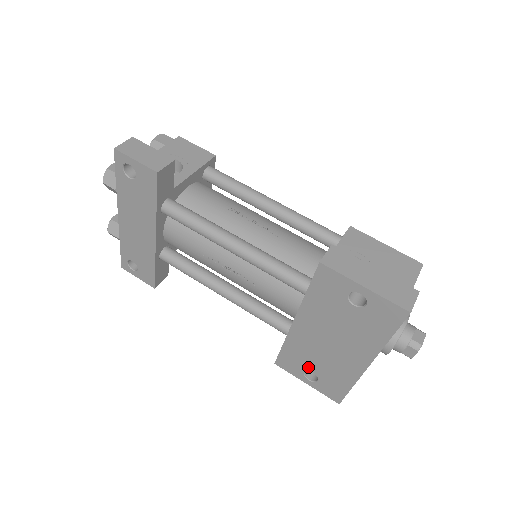
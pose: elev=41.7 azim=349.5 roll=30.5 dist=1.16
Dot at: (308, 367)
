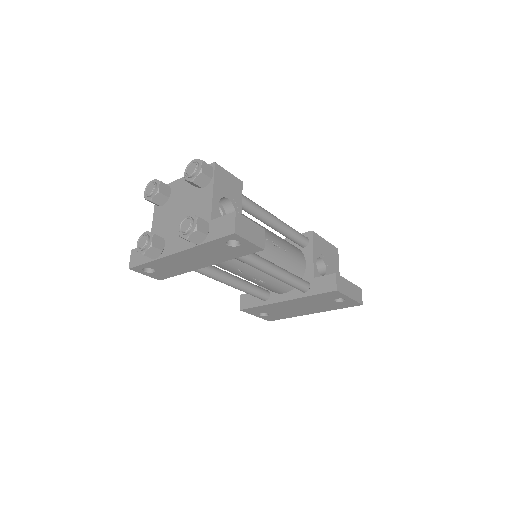
Dot at: (267, 312)
